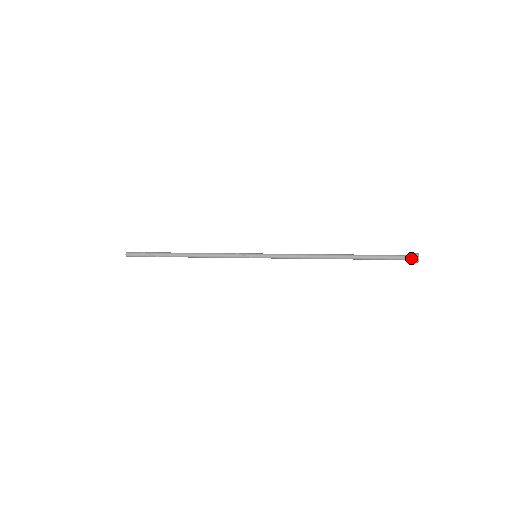
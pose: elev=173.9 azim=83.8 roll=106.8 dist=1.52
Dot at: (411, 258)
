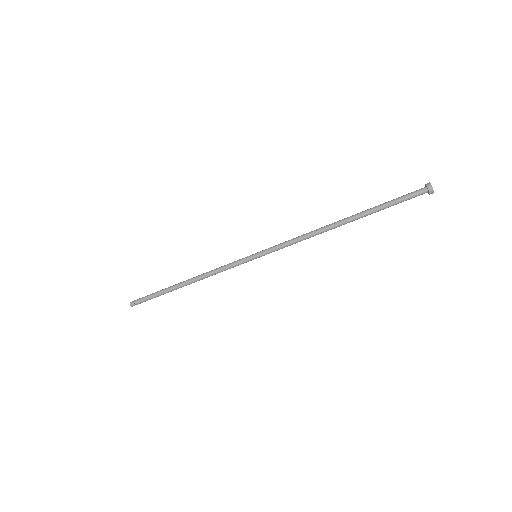
Dot at: (422, 188)
